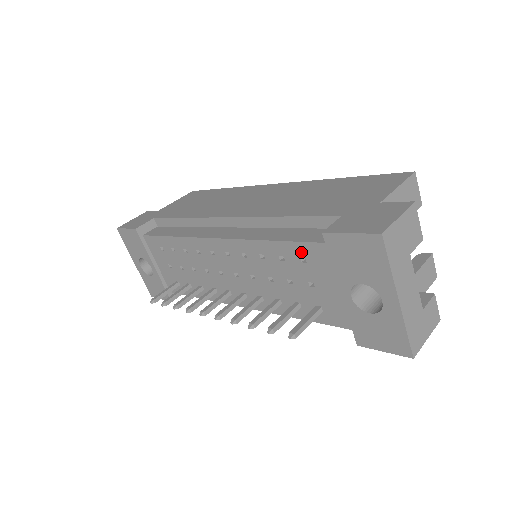
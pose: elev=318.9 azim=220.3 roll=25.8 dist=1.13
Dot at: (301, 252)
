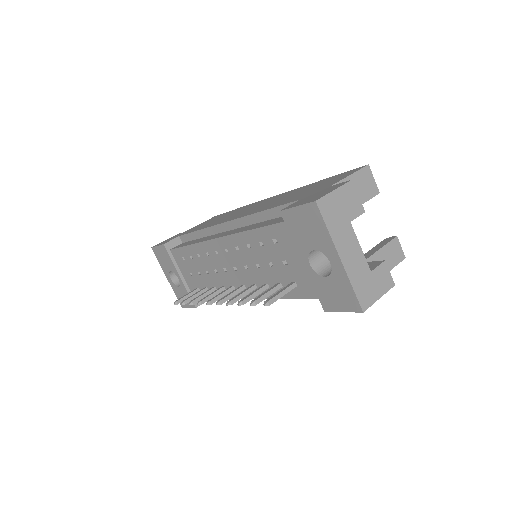
Dot at: (272, 234)
